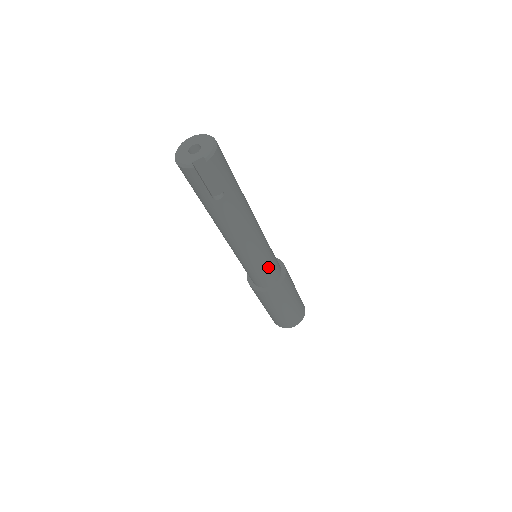
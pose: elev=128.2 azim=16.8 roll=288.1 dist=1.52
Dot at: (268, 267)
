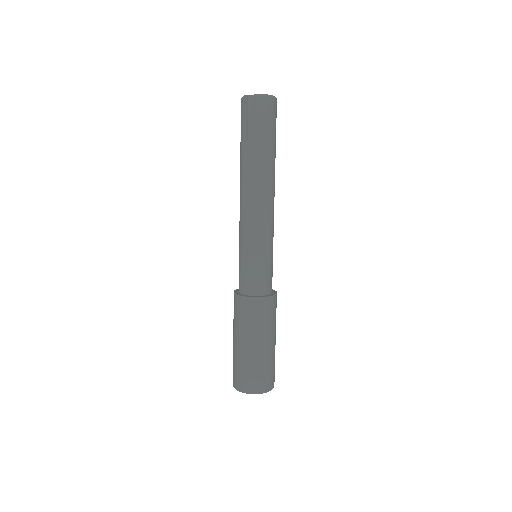
Dot at: (255, 264)
